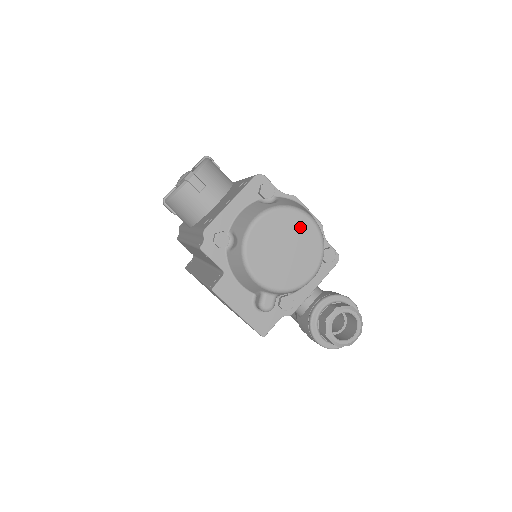
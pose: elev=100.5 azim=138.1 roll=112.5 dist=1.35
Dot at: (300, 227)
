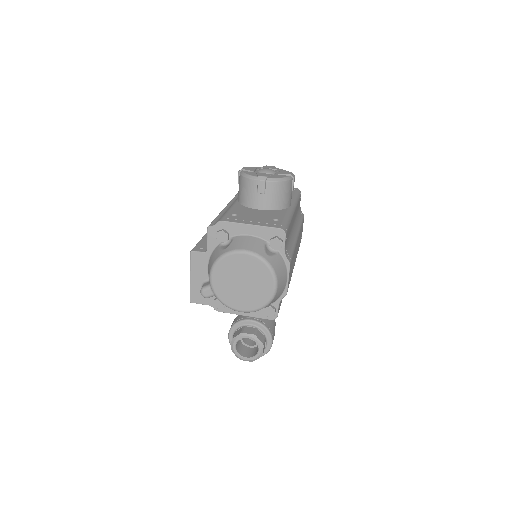
Dot at: (264, 283)
